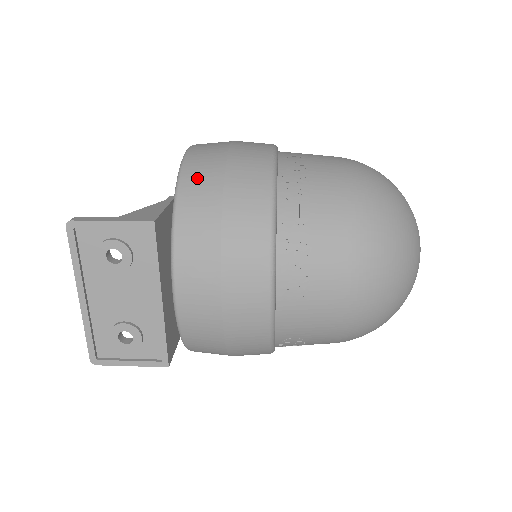
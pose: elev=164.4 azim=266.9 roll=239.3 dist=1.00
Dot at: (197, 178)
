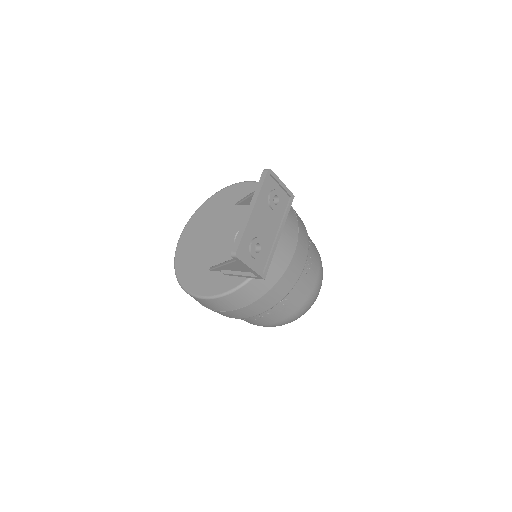
Dot at: occluded
